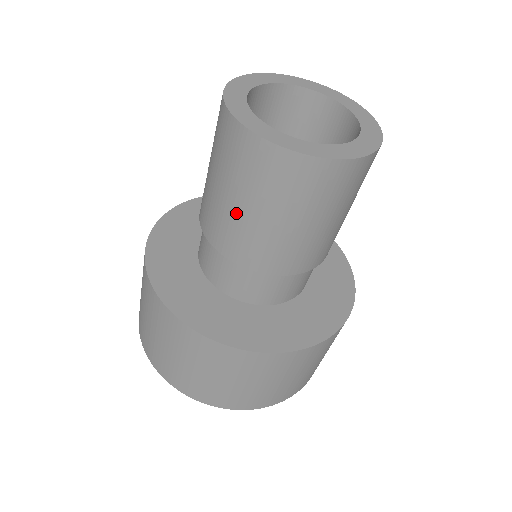
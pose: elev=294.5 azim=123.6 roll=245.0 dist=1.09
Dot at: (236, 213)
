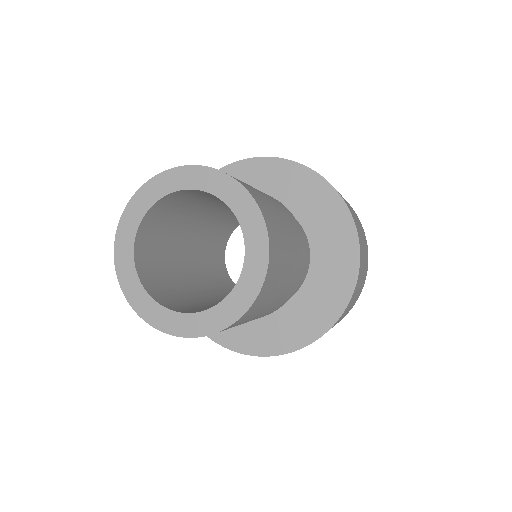
Dot at: occluded
